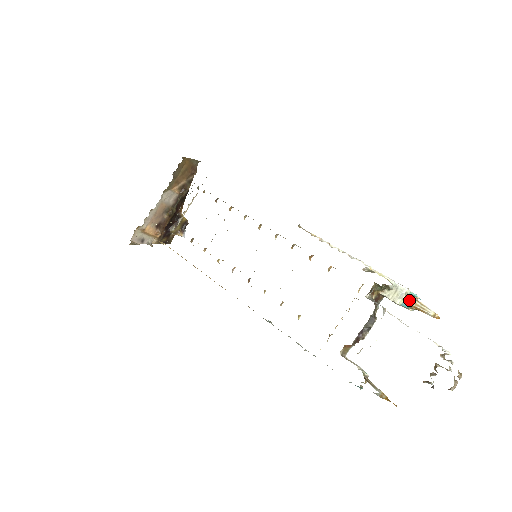
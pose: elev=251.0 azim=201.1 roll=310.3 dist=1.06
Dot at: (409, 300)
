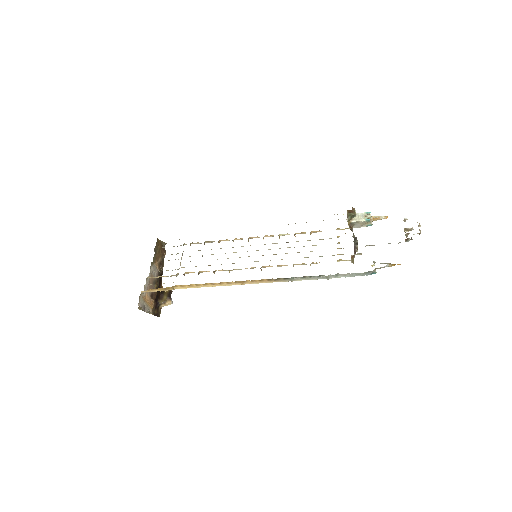
Dot at: (368, 216)
